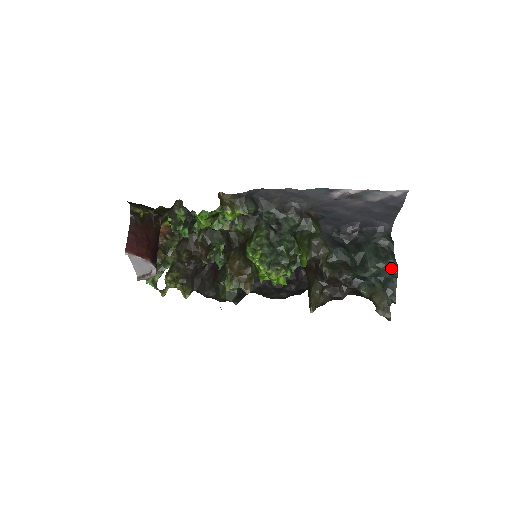
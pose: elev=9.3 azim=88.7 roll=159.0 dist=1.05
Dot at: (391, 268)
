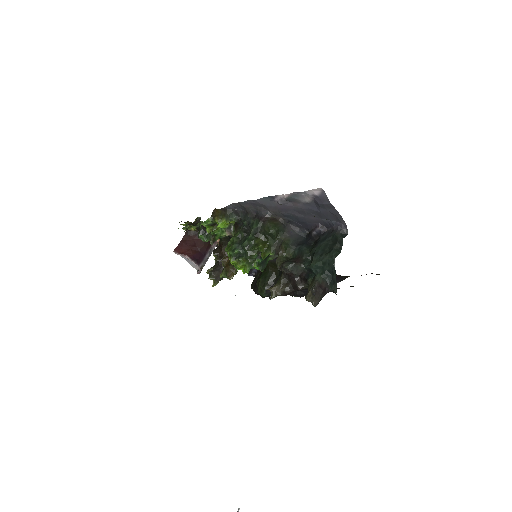
Dot at: (329, 261)
